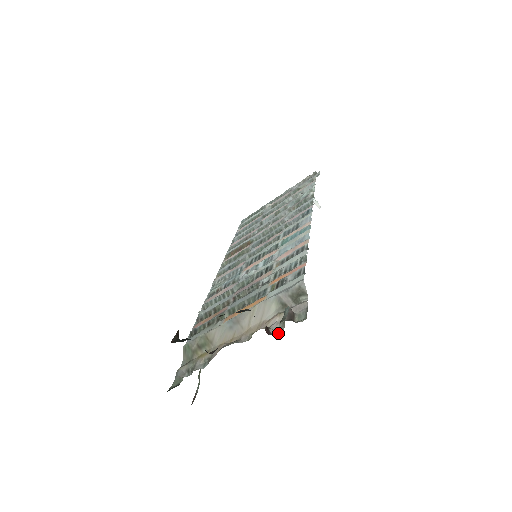
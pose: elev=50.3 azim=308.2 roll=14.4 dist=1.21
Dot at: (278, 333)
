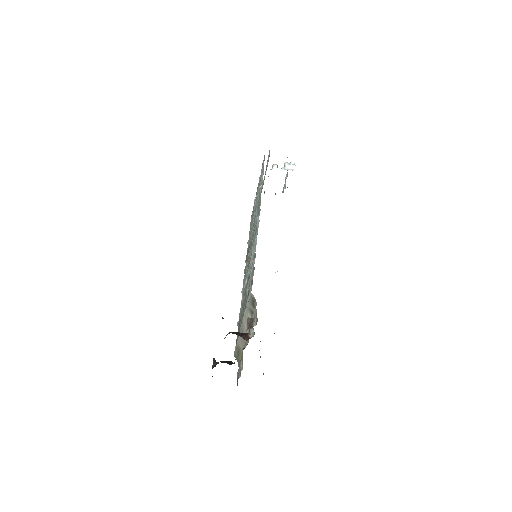
Dot at: (253, 335)
